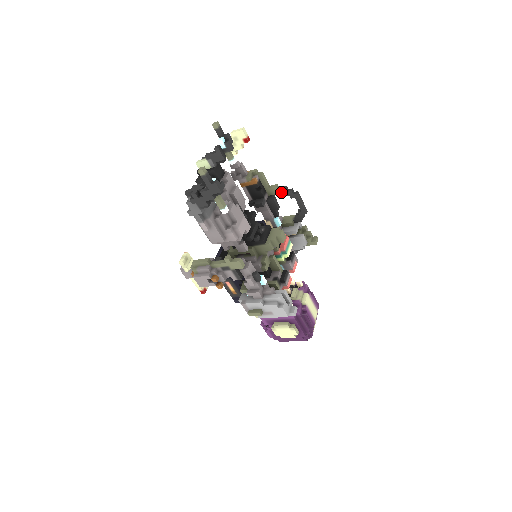
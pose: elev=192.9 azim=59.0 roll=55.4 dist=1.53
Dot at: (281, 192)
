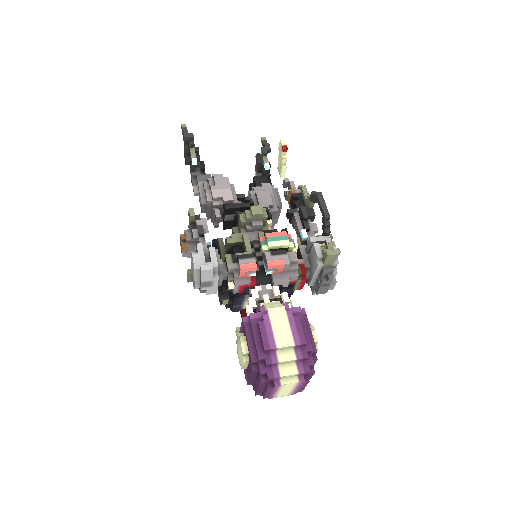
Dot at: (311, 199)
